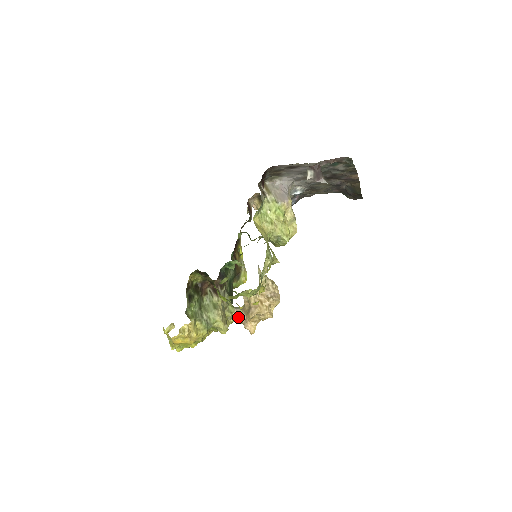
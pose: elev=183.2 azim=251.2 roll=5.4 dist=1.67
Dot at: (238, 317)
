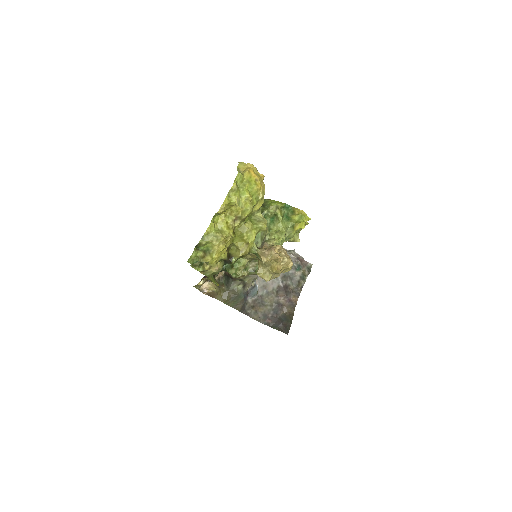
Dot at: (259, 248)
